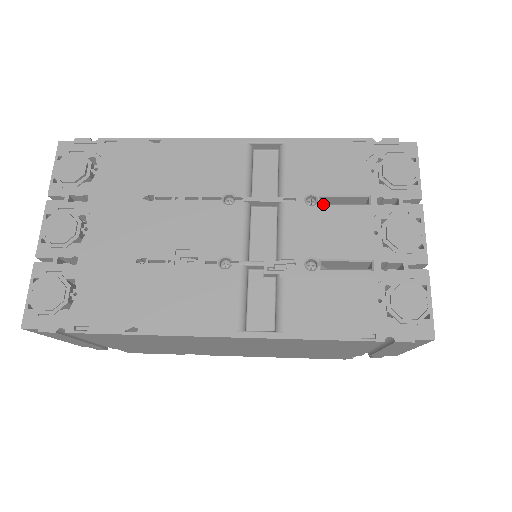
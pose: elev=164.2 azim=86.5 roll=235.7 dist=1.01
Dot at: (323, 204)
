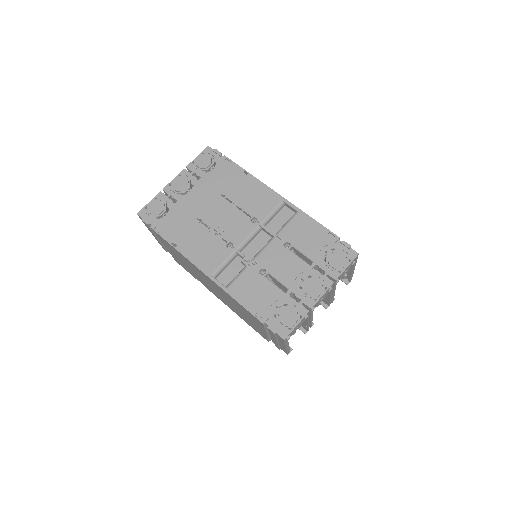
Dot at: (290, 250)
